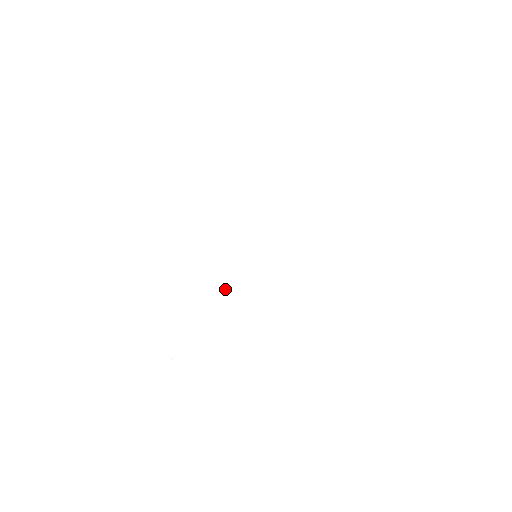
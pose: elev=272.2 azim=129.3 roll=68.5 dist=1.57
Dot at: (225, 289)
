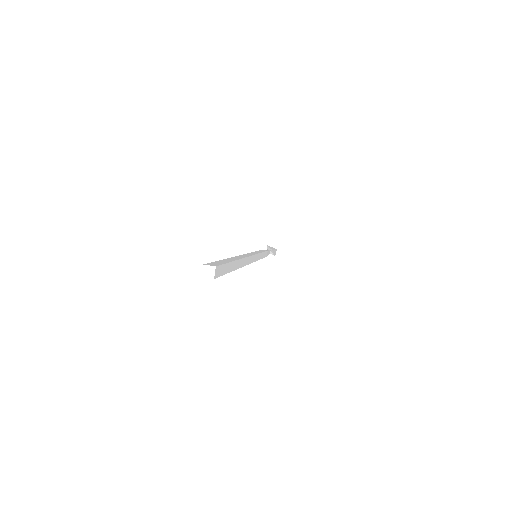
Dot at: (244, 255)
